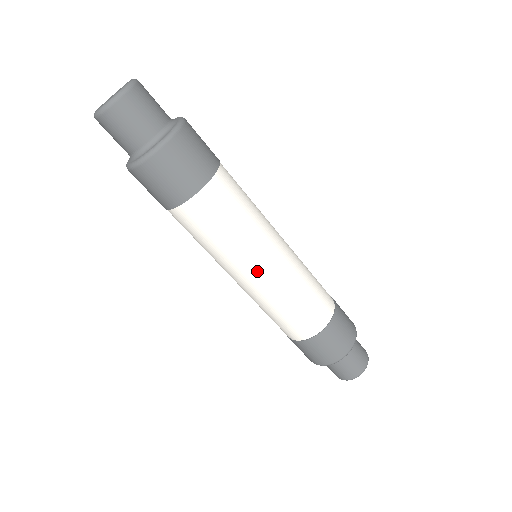
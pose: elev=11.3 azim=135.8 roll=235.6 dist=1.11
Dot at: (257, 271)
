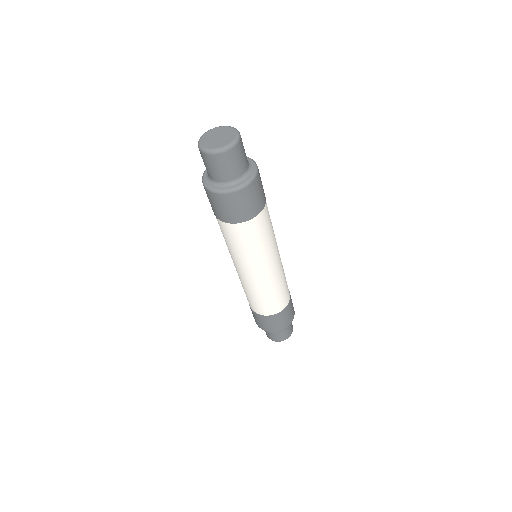
Dot at: (268, 268)
